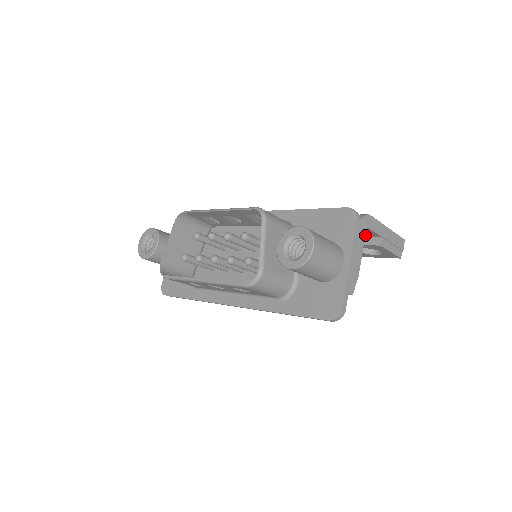
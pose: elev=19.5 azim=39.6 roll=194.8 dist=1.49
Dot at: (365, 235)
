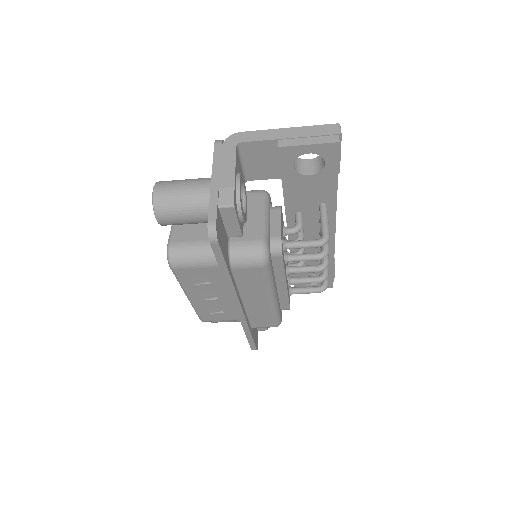
Dot at: (271, 153)
